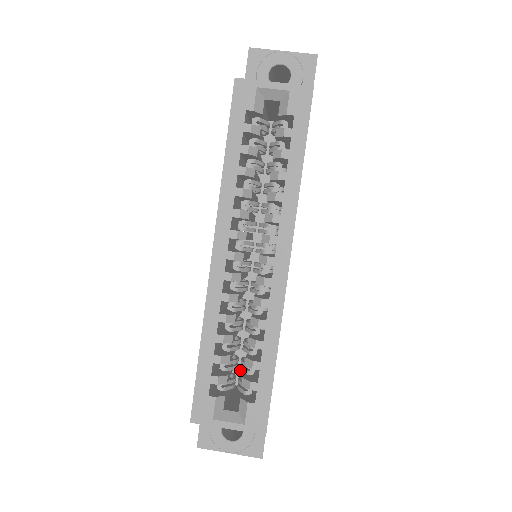
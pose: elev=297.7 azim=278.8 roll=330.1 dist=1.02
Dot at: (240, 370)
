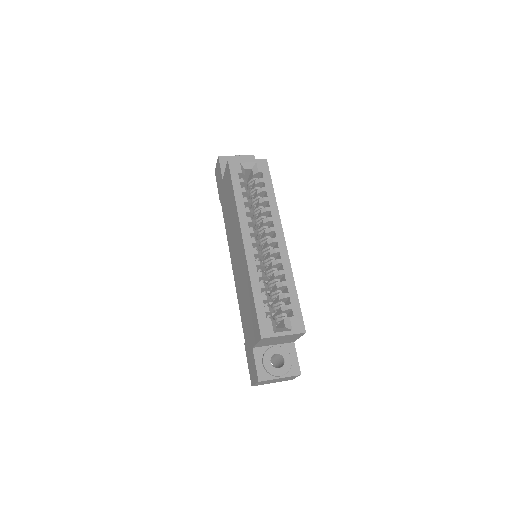
Dot at: occluded
